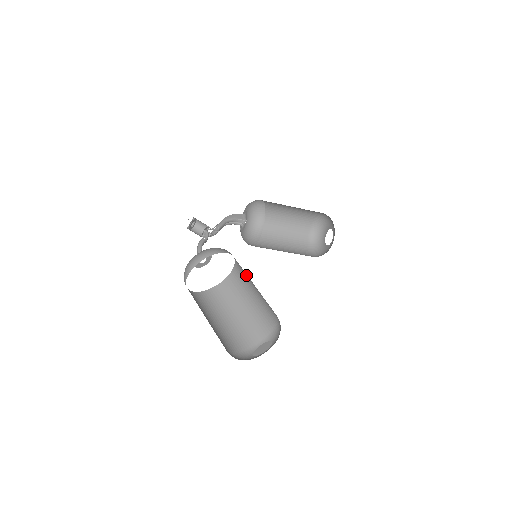
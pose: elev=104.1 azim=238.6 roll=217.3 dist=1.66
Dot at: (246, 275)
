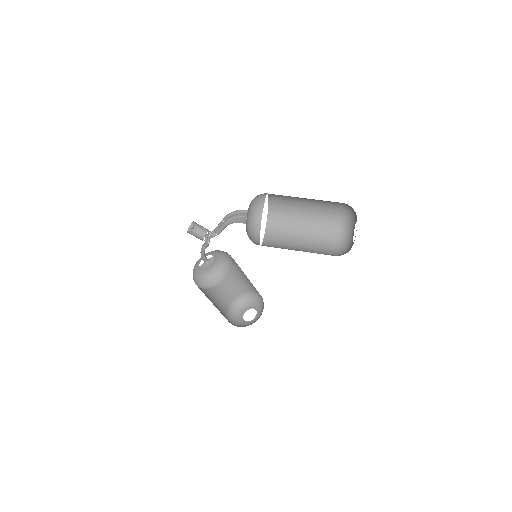
Dot at: occluded
